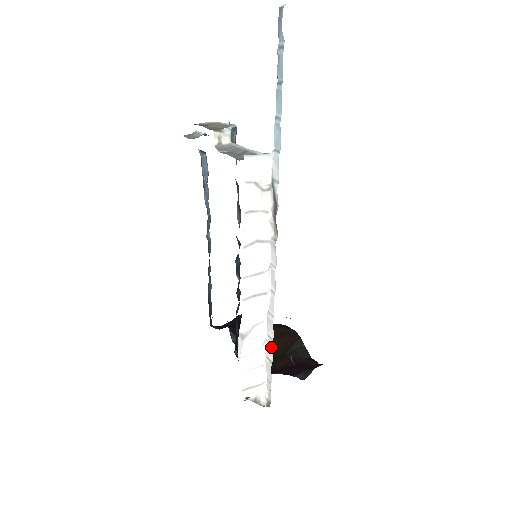
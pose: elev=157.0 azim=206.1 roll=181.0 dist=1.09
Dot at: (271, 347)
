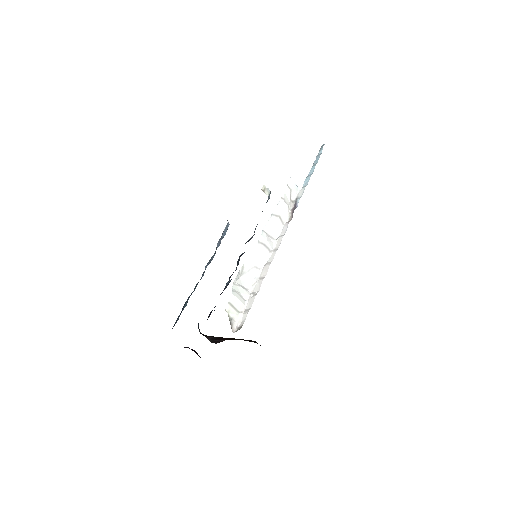
Dot at: (261, 283)
